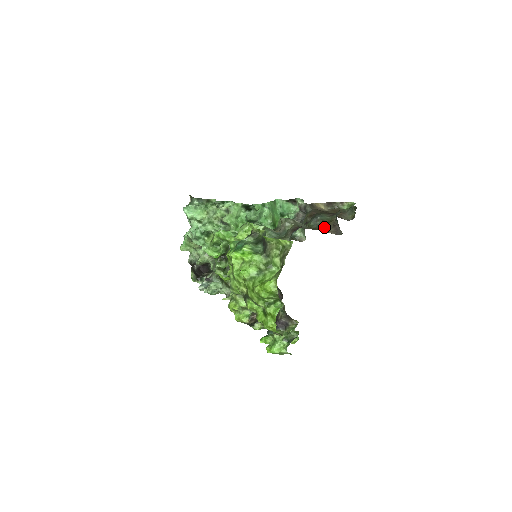
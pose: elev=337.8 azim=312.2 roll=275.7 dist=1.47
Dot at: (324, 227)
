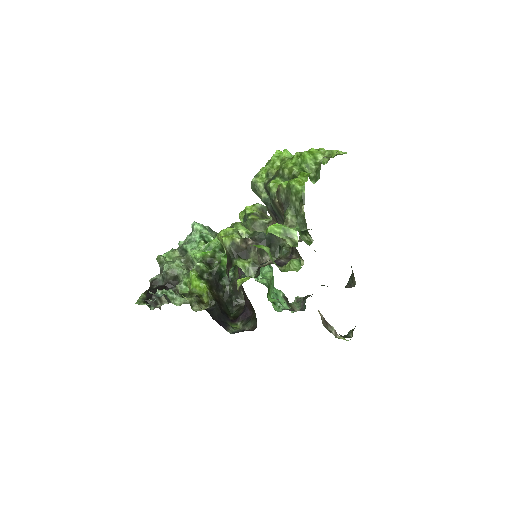
Dot at: occluded
